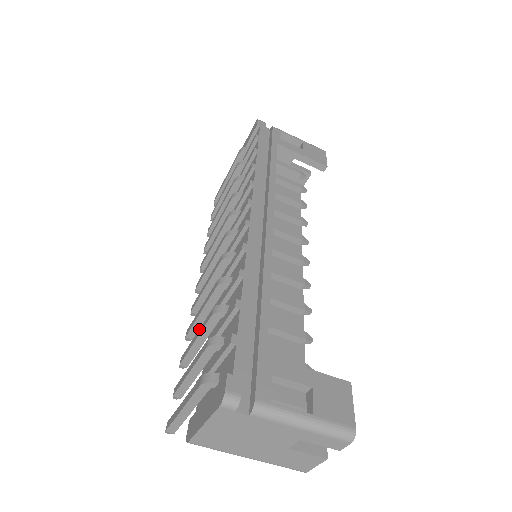
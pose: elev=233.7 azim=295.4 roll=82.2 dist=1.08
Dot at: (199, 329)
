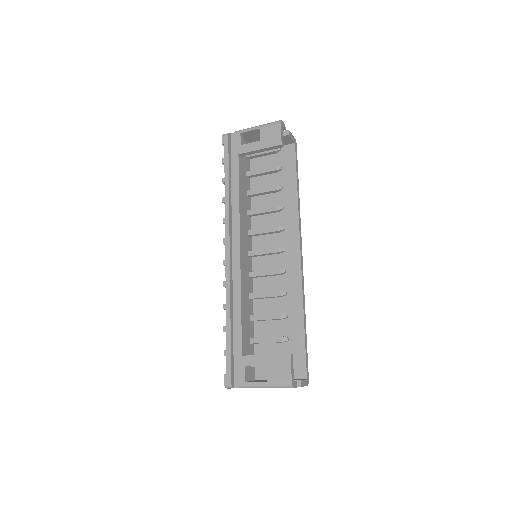
Dot at: occluded
